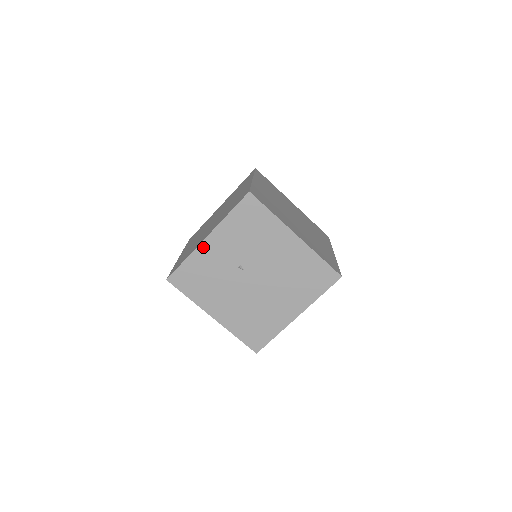
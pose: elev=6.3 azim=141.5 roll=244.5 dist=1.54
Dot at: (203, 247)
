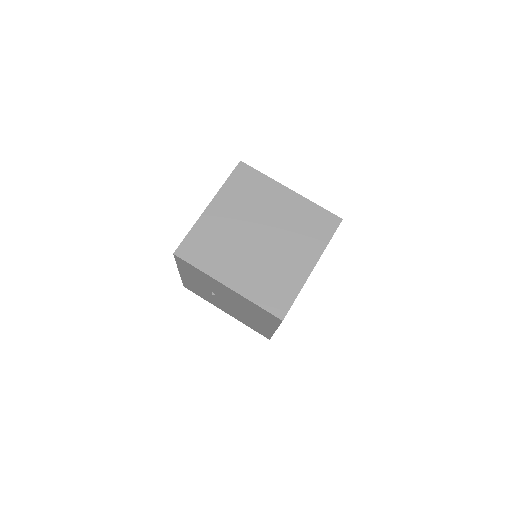
Dot at: (183, 276)
